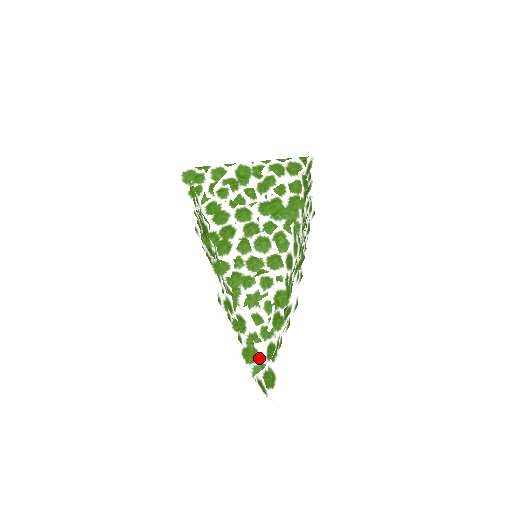
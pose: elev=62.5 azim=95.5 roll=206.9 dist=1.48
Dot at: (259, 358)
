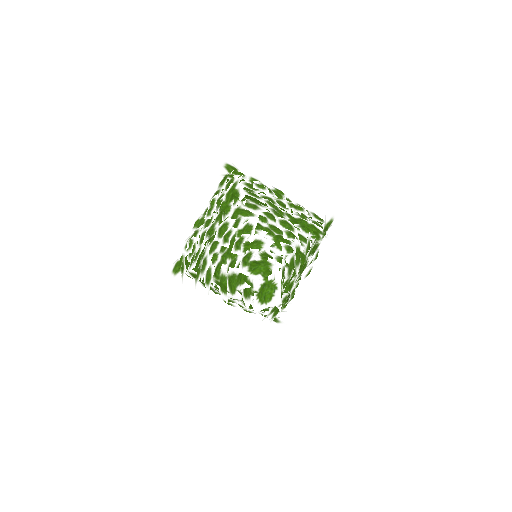
Dot at: occluded
